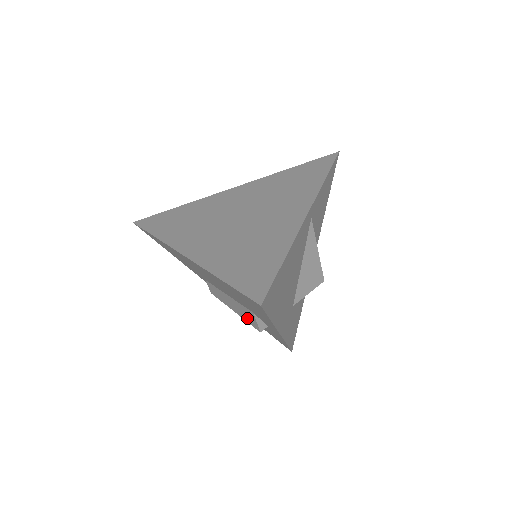
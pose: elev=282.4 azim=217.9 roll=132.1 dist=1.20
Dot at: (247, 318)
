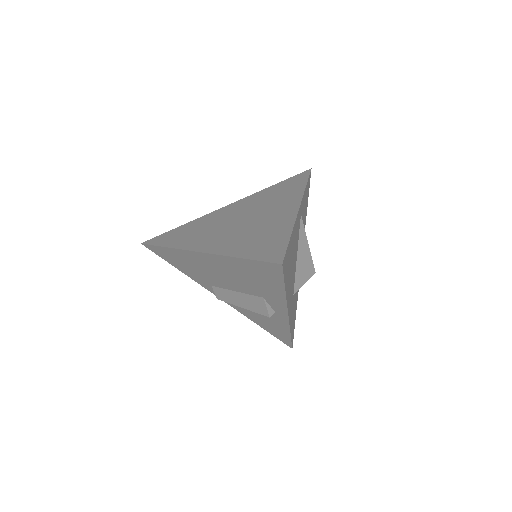
Dot at: (256, 308)
